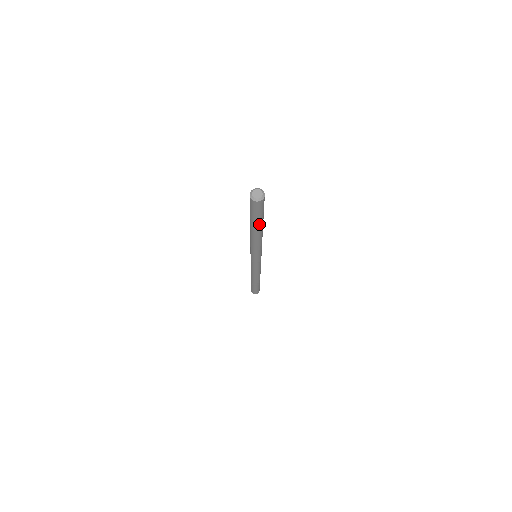
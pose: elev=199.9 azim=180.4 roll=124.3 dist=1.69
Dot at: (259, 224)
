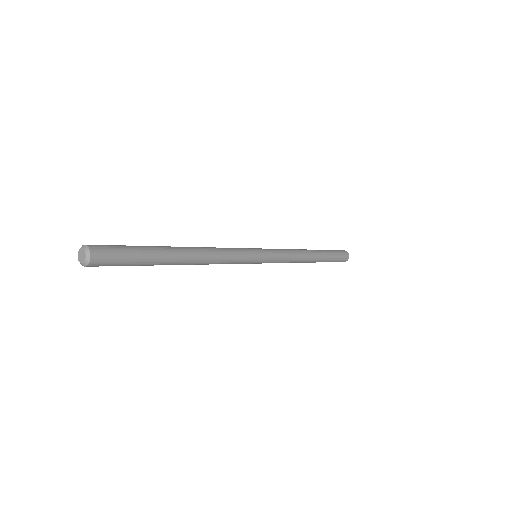
Dot at: (157, 263)
